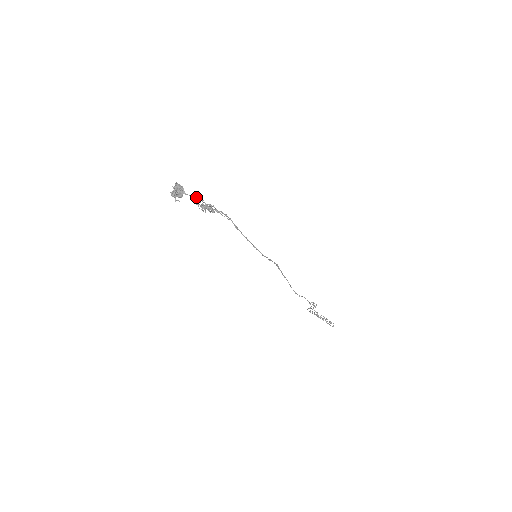
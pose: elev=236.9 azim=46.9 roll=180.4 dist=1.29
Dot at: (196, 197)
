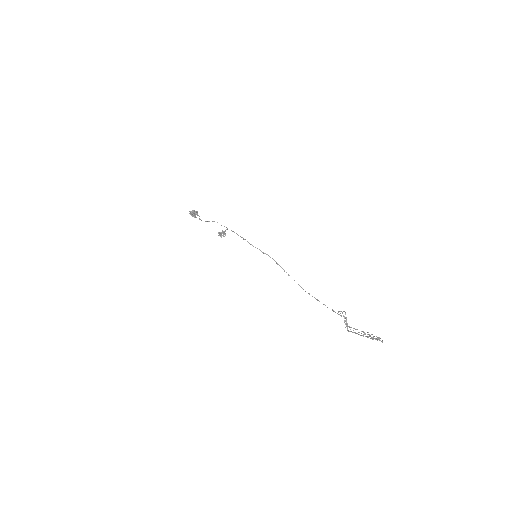
Dot at: occluded
